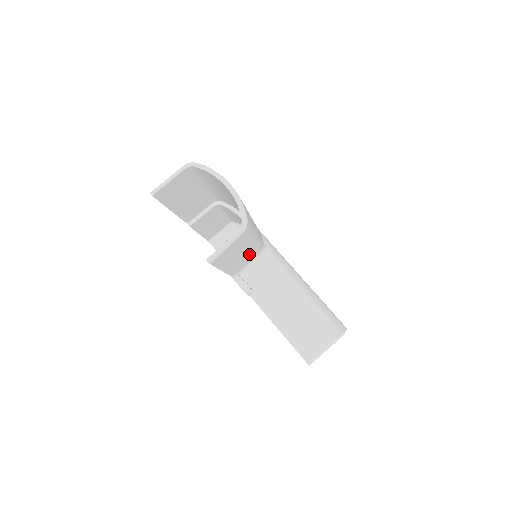
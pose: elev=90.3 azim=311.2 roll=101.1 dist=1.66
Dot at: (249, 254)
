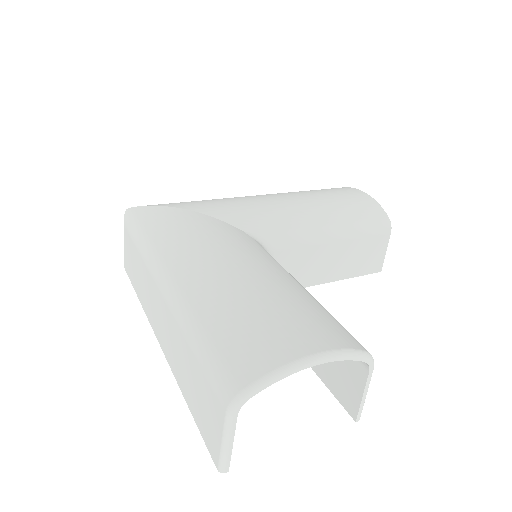
Dot at: occluded
